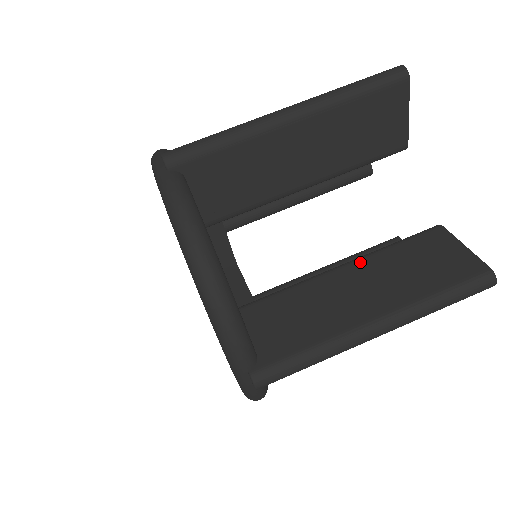
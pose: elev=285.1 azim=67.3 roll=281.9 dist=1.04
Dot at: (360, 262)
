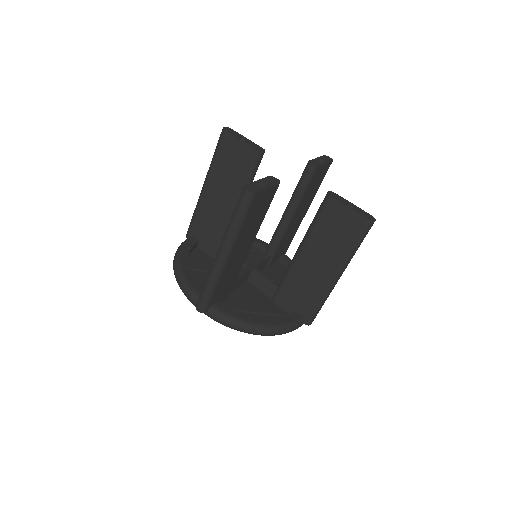
Dot at: (307, 244)
